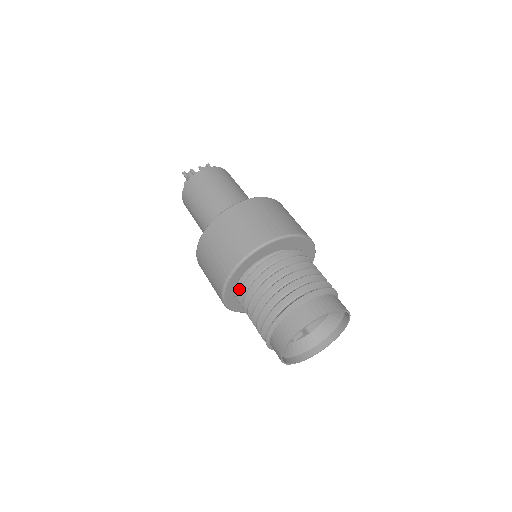
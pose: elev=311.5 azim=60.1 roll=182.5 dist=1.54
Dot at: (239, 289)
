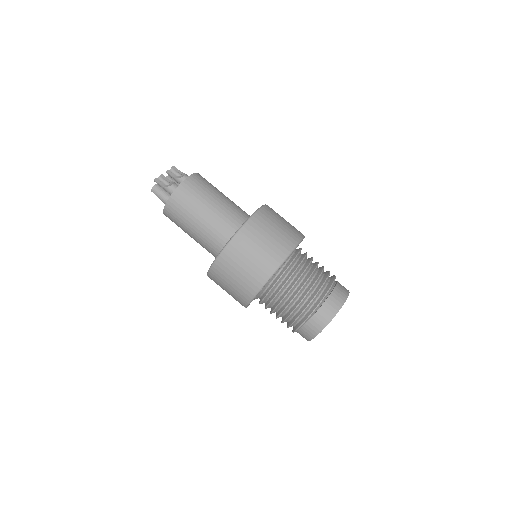
Dot at: (262, 291)
